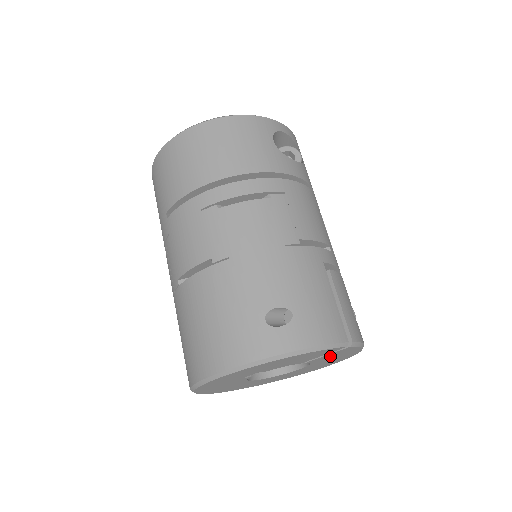
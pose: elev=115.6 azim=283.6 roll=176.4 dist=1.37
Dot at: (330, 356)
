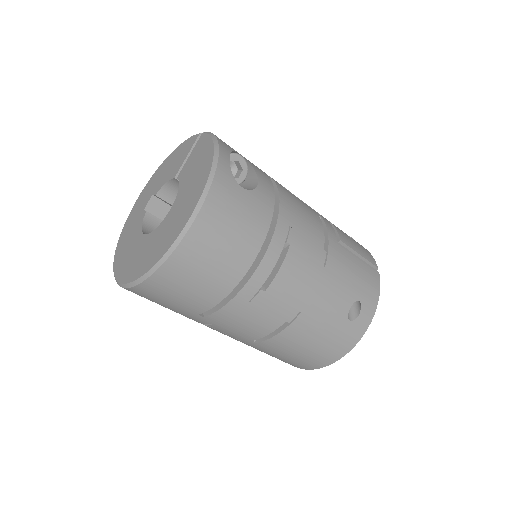
Dot at: occluded
